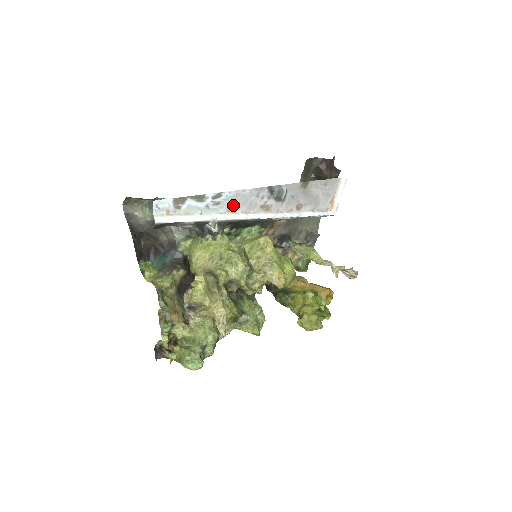
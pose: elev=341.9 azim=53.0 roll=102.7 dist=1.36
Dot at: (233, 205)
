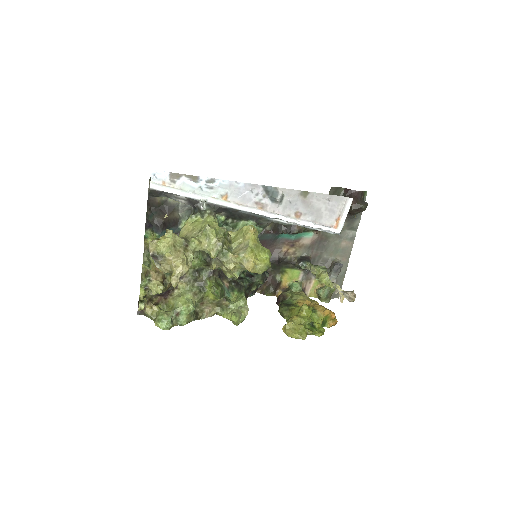
Dot at: (226, 193)
